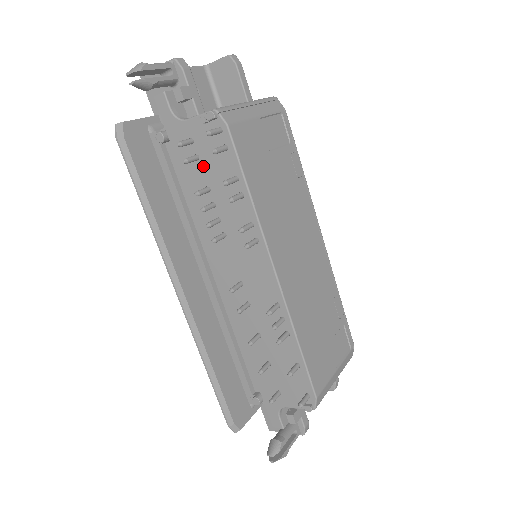
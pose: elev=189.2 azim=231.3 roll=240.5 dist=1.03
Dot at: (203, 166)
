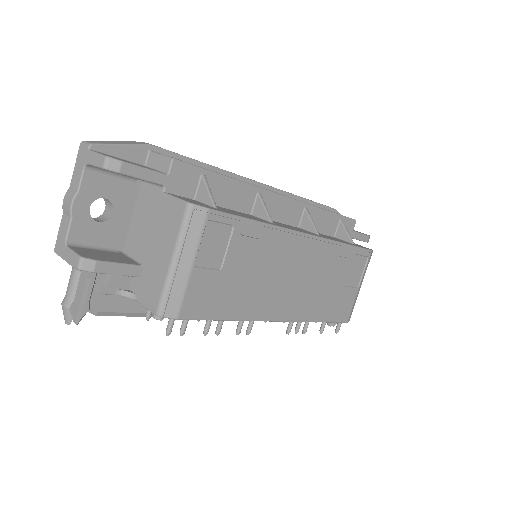
Dot at: occluded
